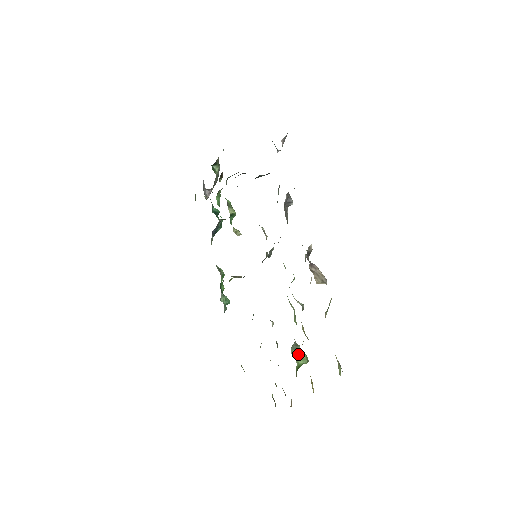
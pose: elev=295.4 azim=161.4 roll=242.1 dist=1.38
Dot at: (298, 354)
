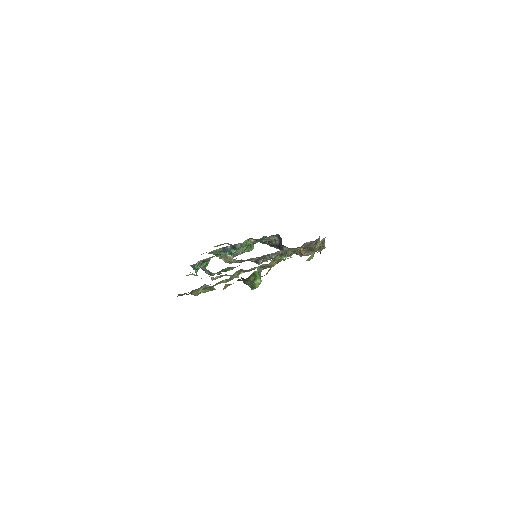
Dot at: (259, 274)
